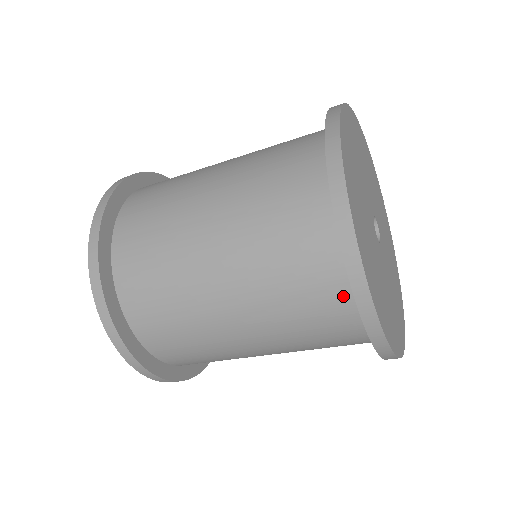
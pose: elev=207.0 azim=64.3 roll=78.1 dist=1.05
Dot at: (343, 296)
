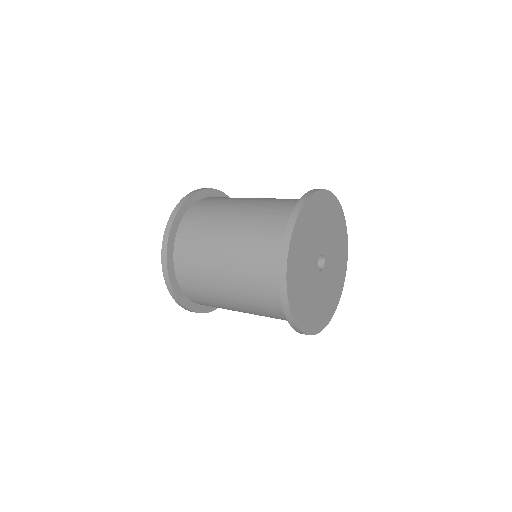
Dot at: occluded
